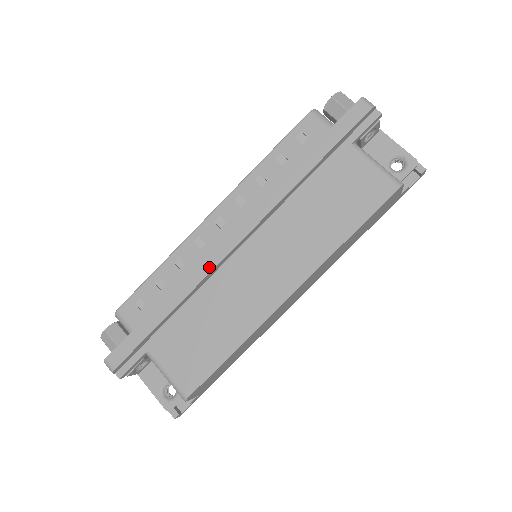
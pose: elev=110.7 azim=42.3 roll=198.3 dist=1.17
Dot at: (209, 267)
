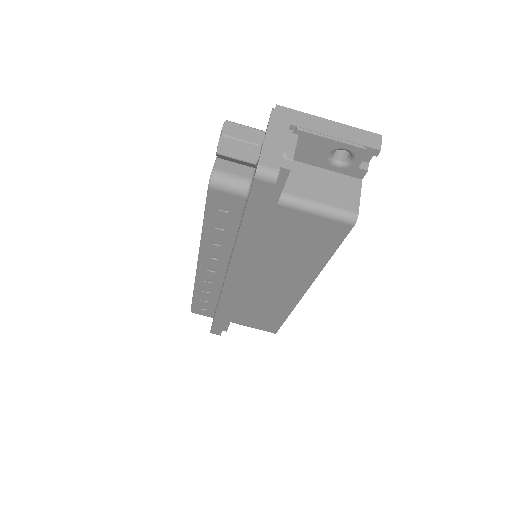
Dot at: (230, 298)
